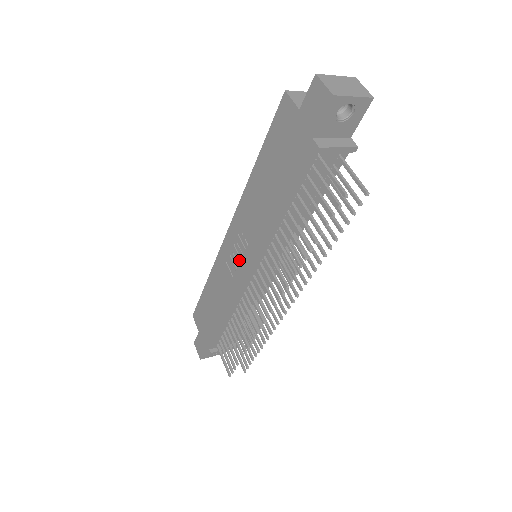
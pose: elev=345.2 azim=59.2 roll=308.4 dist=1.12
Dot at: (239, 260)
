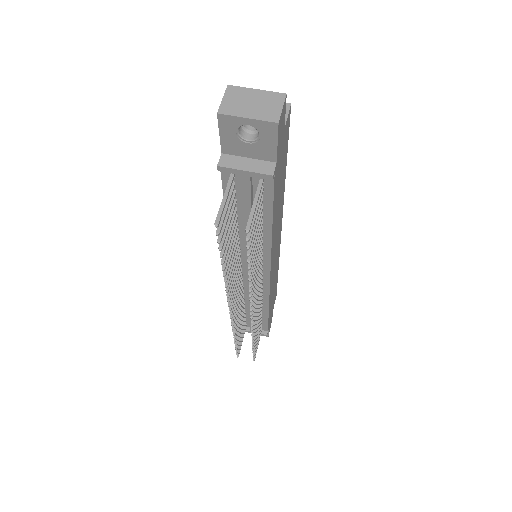
Dot at: occluded
